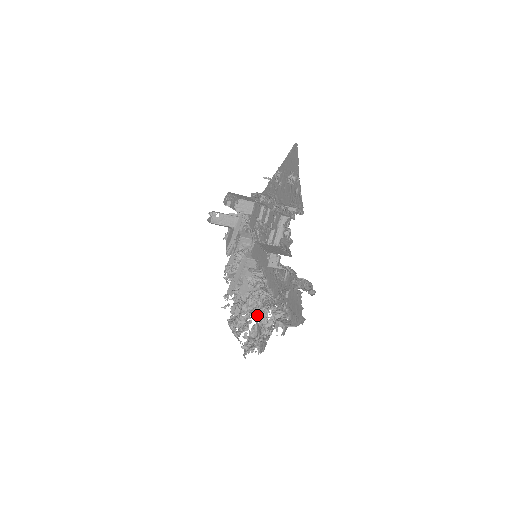
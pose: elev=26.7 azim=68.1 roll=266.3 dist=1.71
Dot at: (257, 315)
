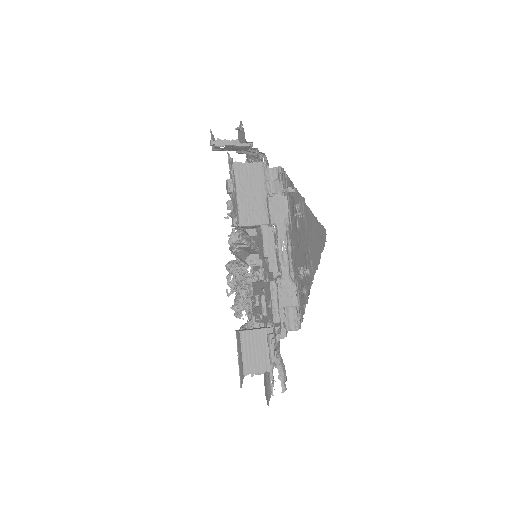
Dot at: occluded
